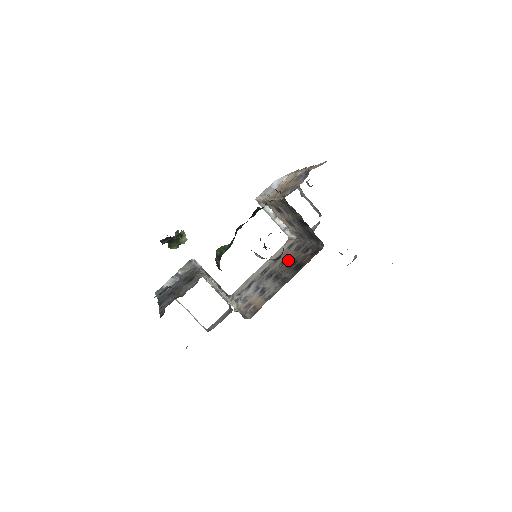
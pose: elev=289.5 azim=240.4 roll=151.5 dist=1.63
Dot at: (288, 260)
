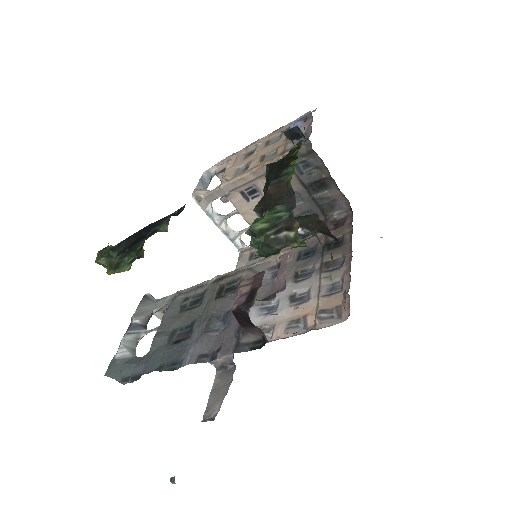
Dot at: occluded
